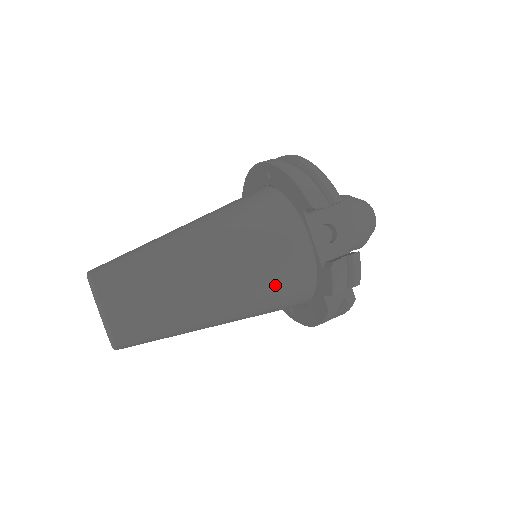
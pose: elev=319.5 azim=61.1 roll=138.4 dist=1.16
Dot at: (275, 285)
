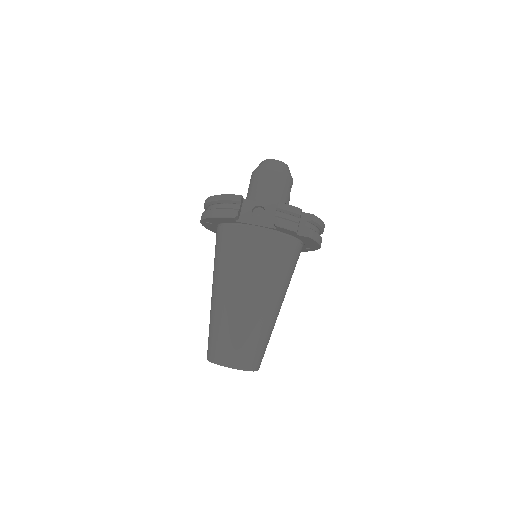
Dot at: (272, 262)
